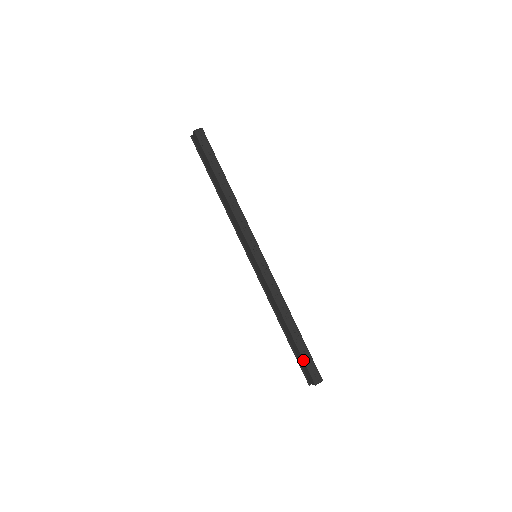
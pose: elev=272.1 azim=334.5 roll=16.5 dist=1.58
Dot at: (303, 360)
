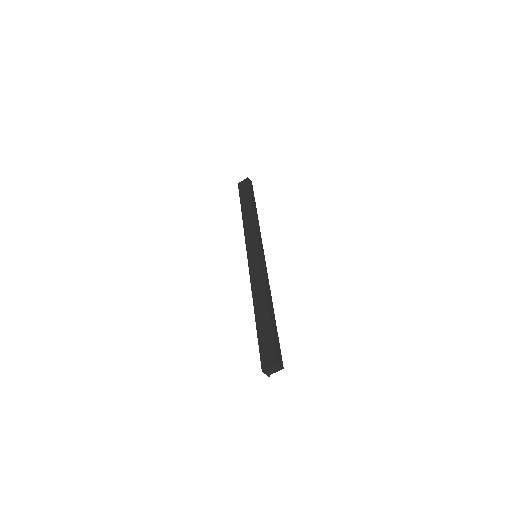
Dot at: (273, 337)
